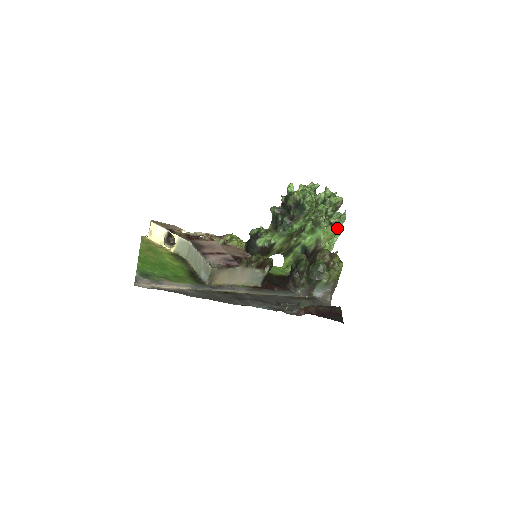
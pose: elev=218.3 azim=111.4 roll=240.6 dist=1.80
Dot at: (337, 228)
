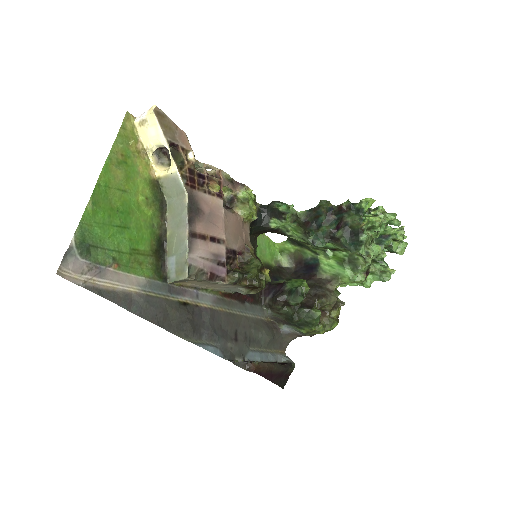
Dot at: (368, 278)
